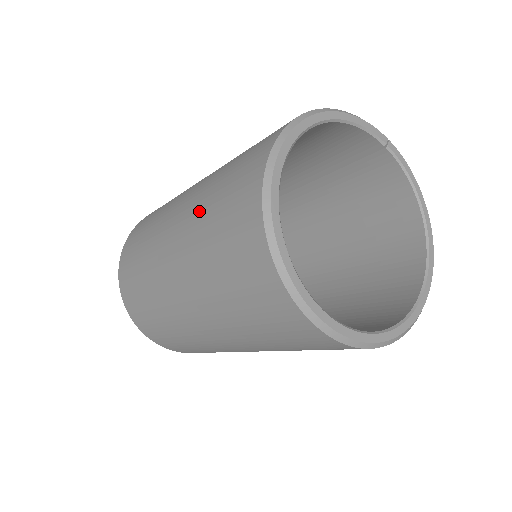
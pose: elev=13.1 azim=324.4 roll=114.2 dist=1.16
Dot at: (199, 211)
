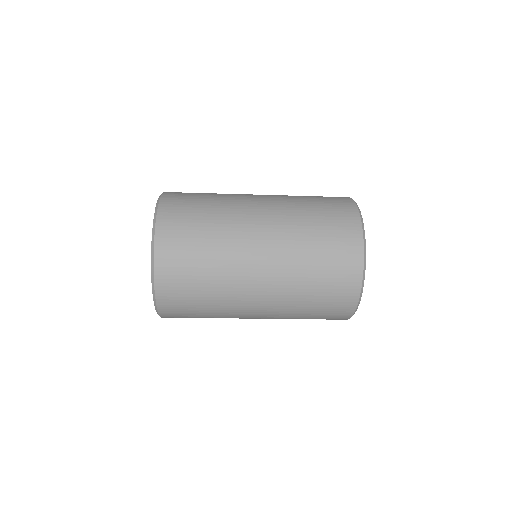
Dot at: (297, 215)
